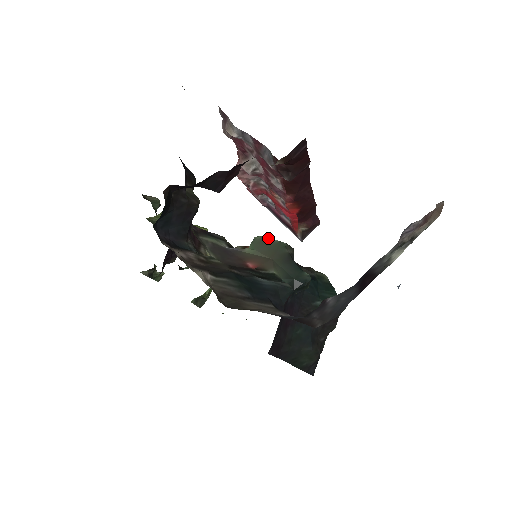
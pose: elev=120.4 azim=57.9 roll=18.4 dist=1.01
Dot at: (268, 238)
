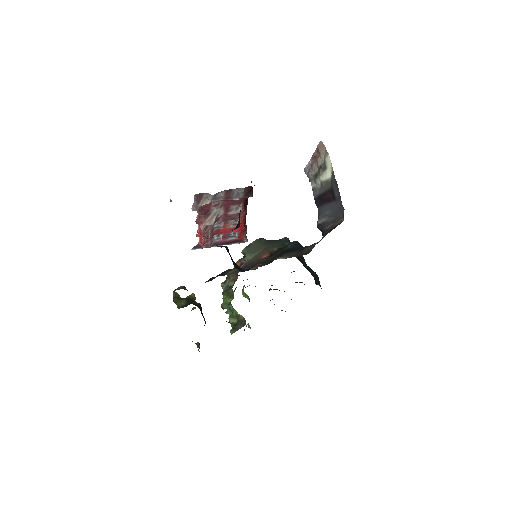
Dot at: (248, 246)
